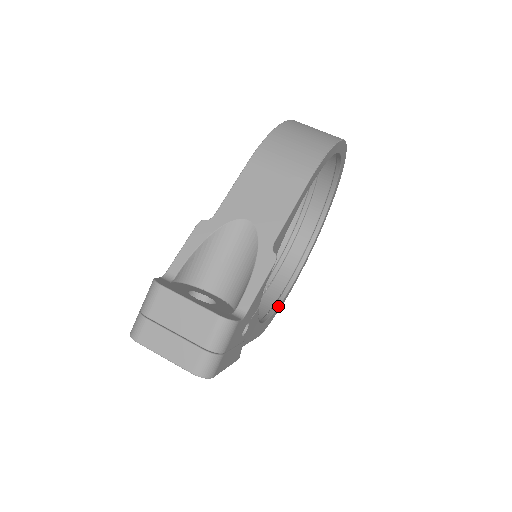
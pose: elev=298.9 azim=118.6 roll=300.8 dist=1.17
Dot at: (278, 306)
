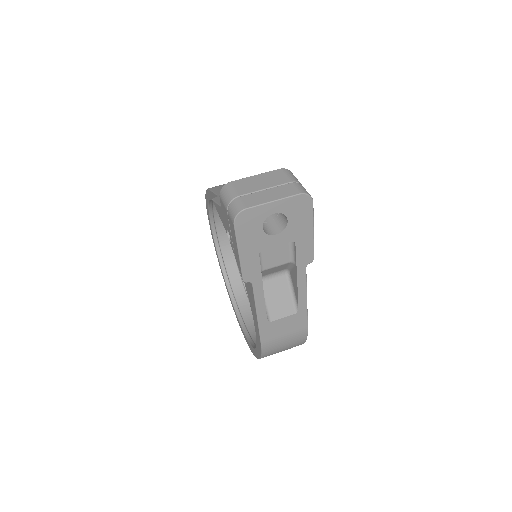
Dot at: occluded
